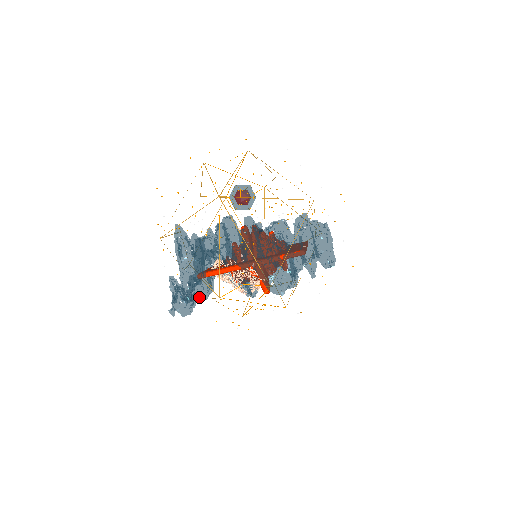
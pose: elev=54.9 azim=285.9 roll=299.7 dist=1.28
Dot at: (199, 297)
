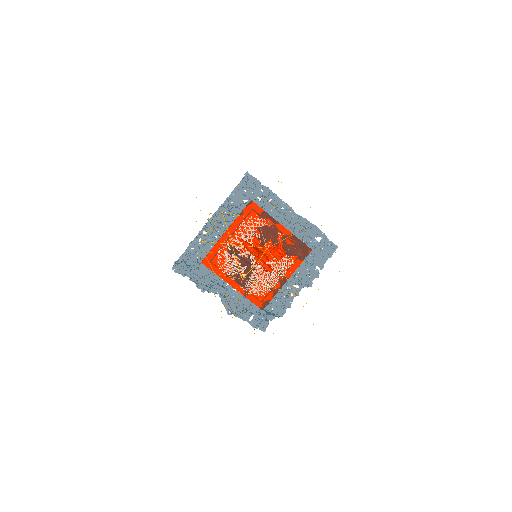
Dot at: (228, 310)
